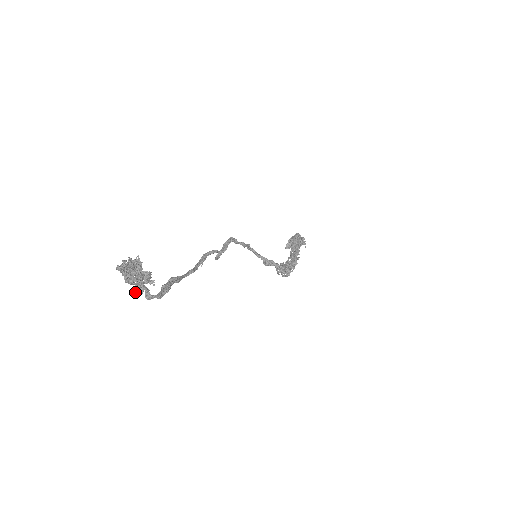
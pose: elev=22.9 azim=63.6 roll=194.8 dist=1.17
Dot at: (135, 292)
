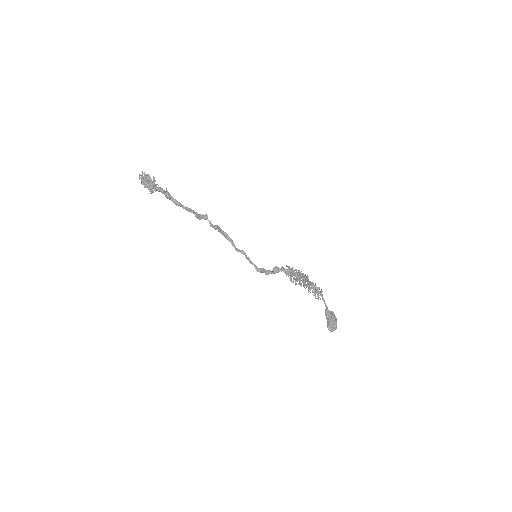
Dot at: (148, 182)
